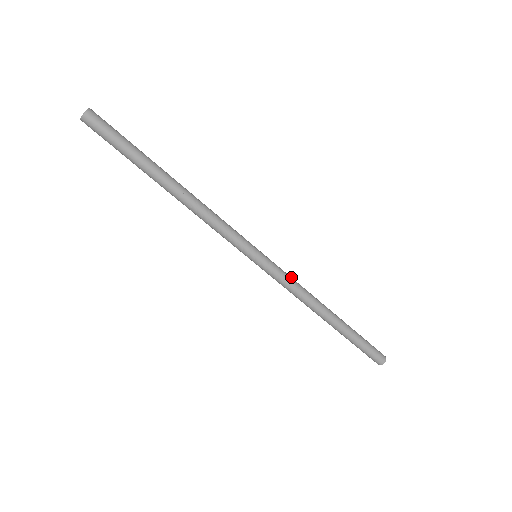
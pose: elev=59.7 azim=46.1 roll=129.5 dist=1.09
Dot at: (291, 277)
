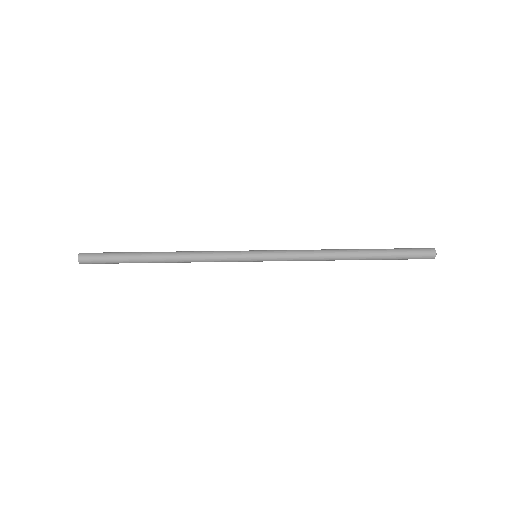
Dot at: occluded
